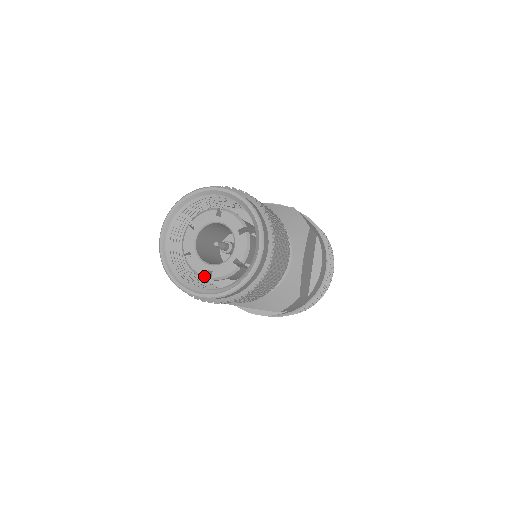
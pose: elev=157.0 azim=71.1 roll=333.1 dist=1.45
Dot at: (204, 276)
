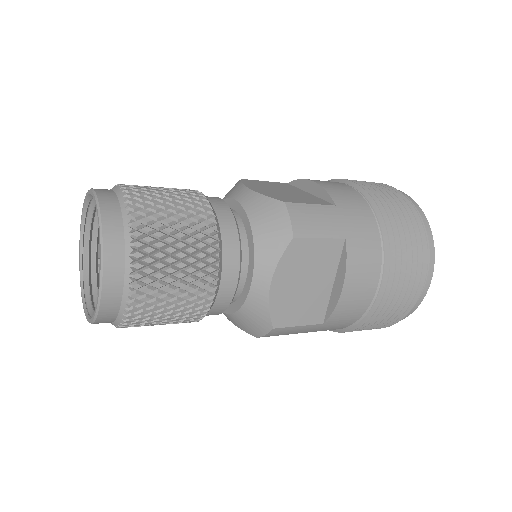
Dot at: occluded
